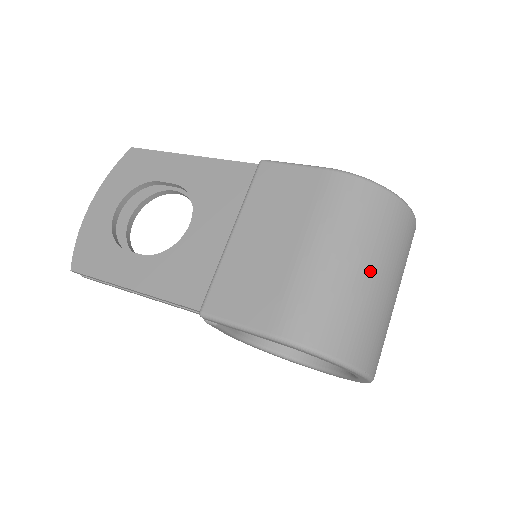
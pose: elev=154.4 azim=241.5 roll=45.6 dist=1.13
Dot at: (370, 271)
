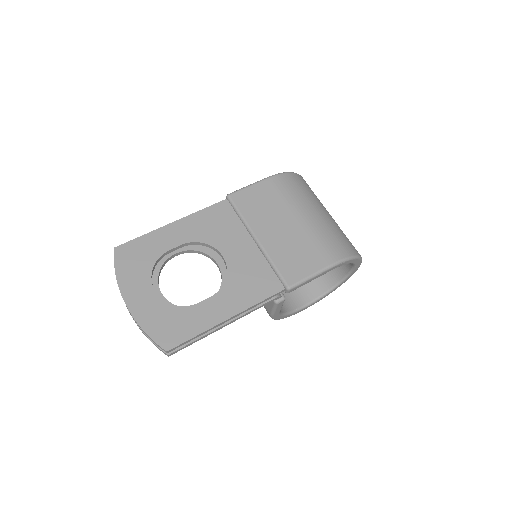
Dot at: (327, 212)
